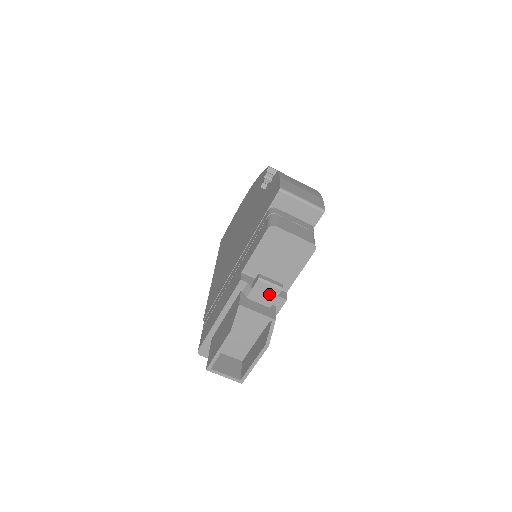
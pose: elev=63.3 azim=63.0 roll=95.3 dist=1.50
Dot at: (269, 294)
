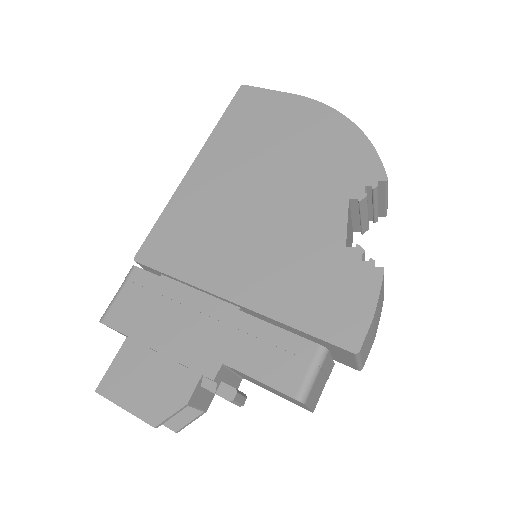
Dot at: occluded
